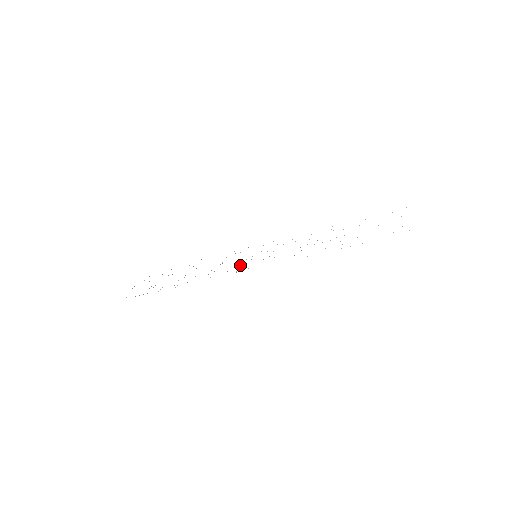
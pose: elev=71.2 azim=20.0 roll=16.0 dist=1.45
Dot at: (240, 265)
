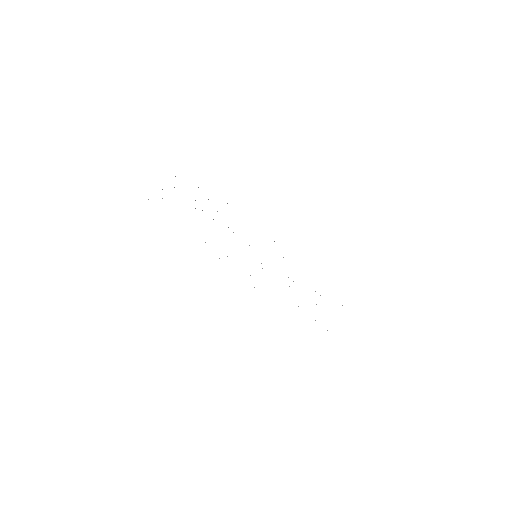
Dot at: occluded
